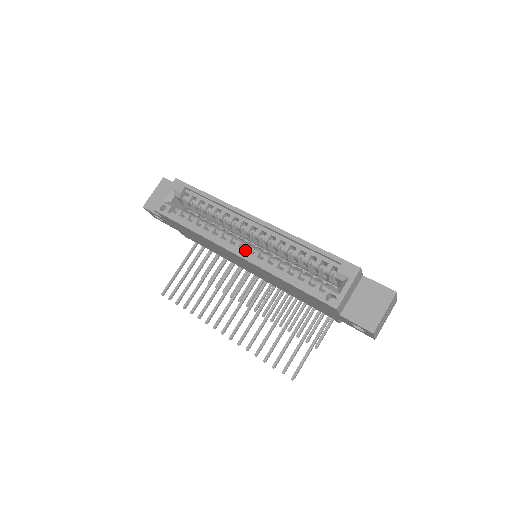
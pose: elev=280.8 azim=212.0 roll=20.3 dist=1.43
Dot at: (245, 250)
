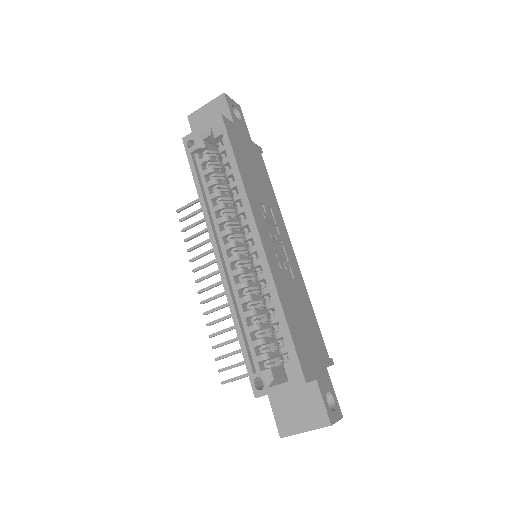
Dot at: (229, 259)
